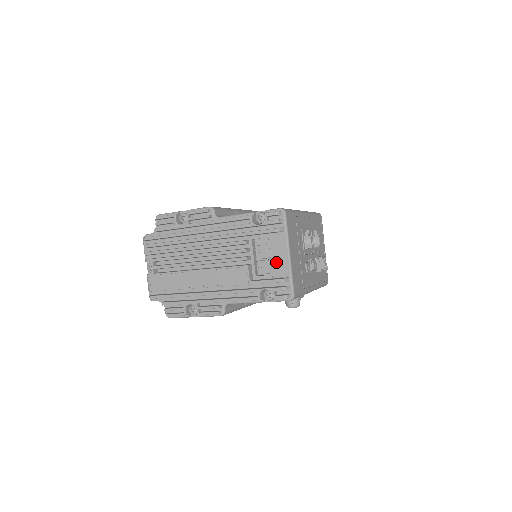
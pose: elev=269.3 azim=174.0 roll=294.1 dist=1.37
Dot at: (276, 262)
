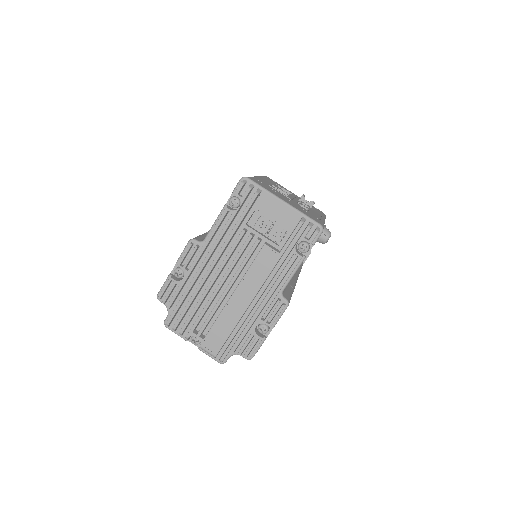
Dot at: (281, 218)
